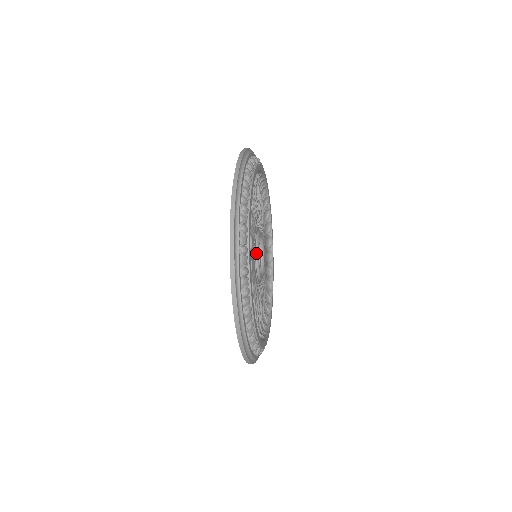
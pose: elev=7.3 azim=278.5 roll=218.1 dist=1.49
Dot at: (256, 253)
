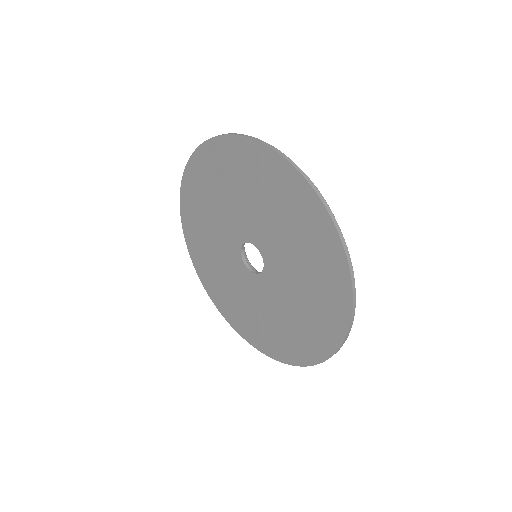
Dot at: occluded
